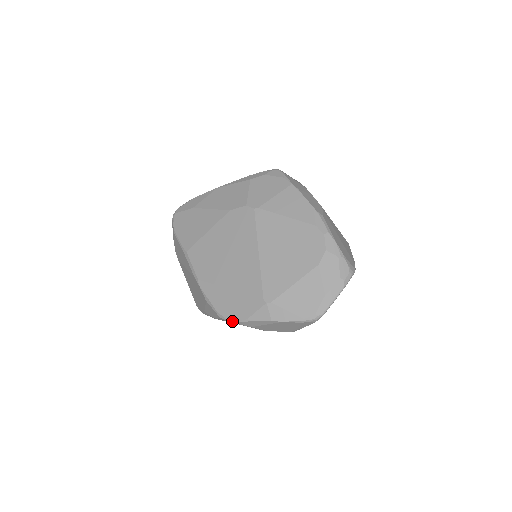
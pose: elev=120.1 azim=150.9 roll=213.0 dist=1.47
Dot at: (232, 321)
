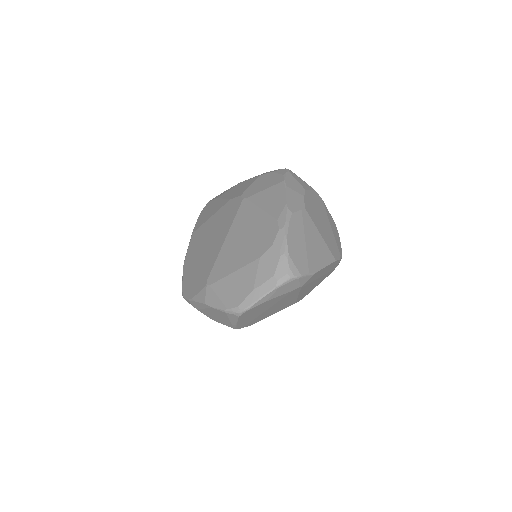
Dot at: (185, 299)
